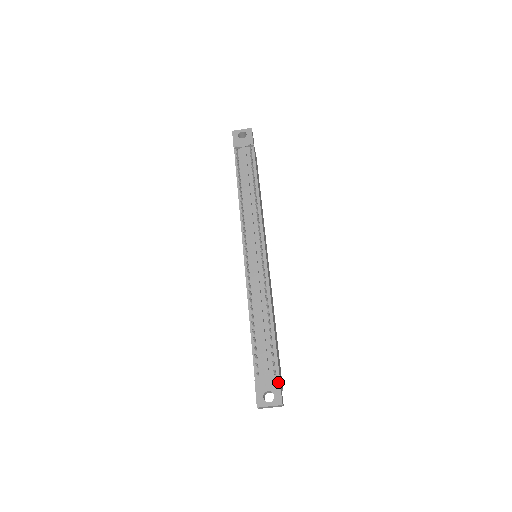
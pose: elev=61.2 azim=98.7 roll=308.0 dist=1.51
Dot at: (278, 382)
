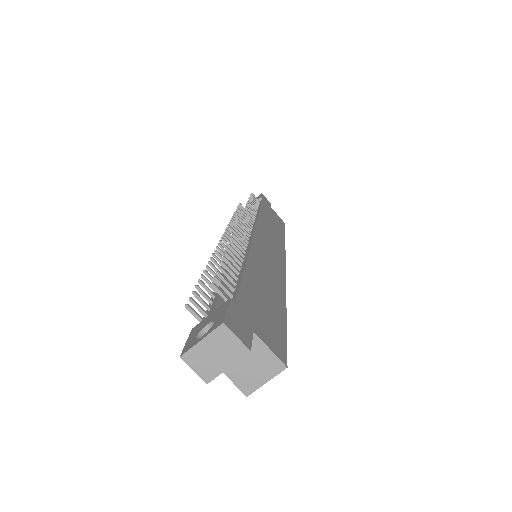
Dot at: (226, 304)
